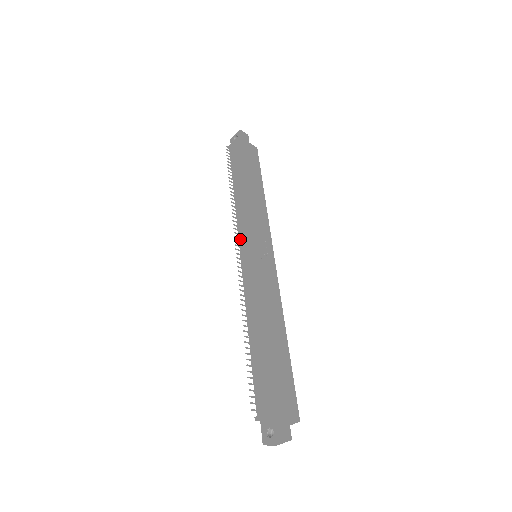
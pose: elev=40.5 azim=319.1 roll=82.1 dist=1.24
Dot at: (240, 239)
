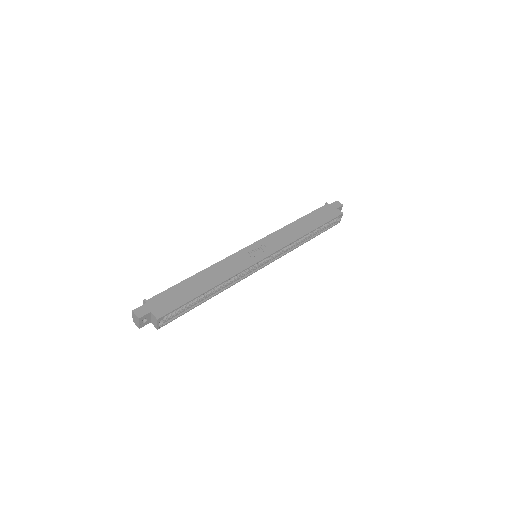
Dot at: occluded
